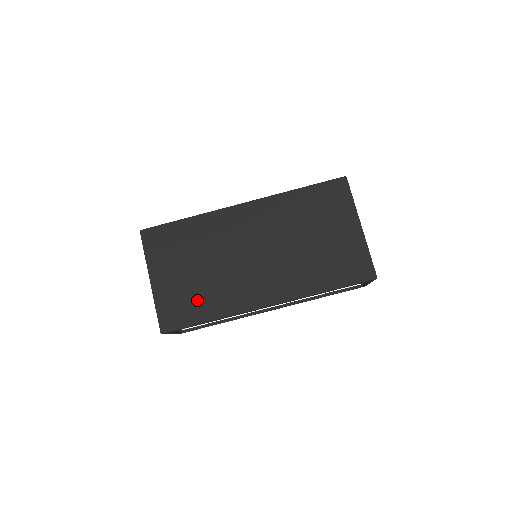
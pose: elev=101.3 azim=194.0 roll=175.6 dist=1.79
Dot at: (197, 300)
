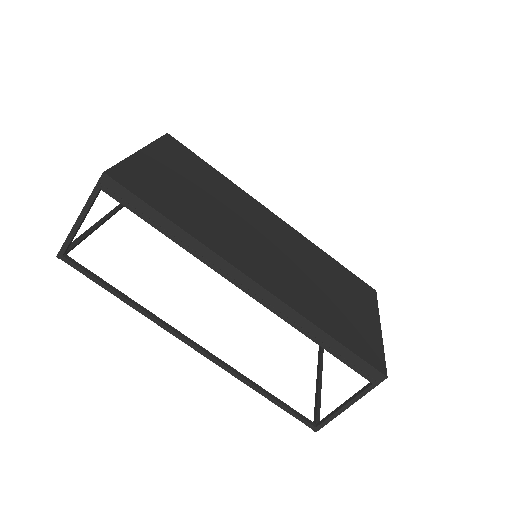
Dot at: (177, 202)
